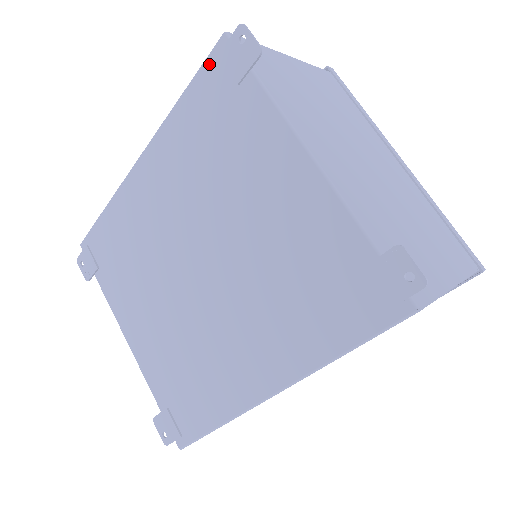
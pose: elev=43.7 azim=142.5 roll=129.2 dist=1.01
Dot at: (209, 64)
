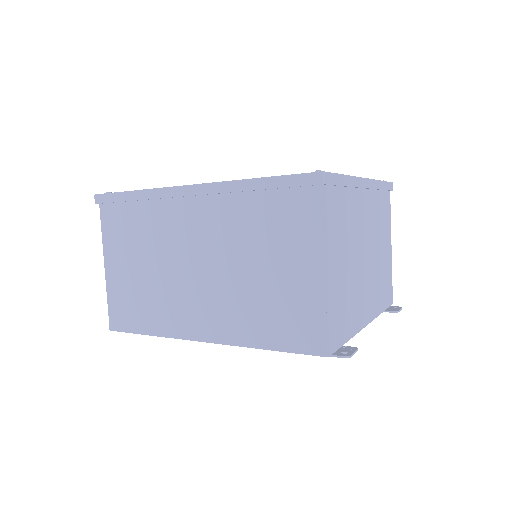
Dot at: (305, 353)
